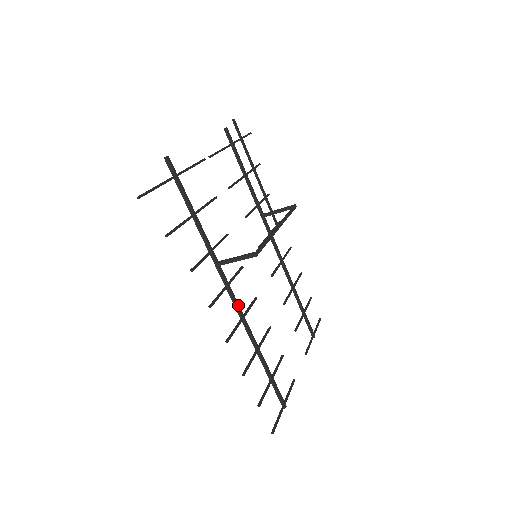
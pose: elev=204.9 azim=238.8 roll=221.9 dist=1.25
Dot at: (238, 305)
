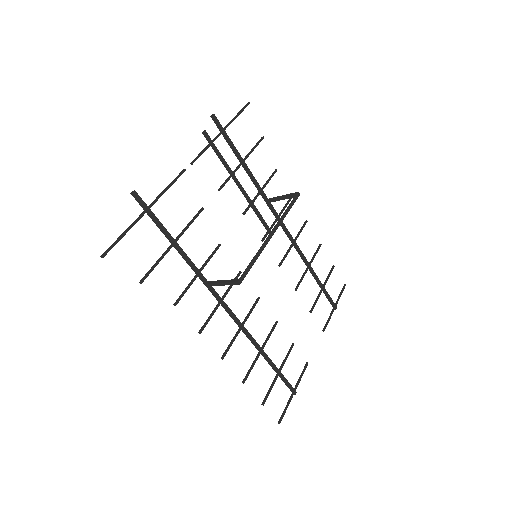
Dot at: (235, 316)
